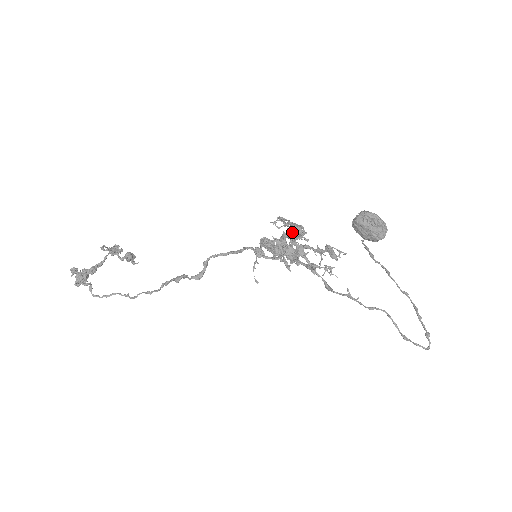
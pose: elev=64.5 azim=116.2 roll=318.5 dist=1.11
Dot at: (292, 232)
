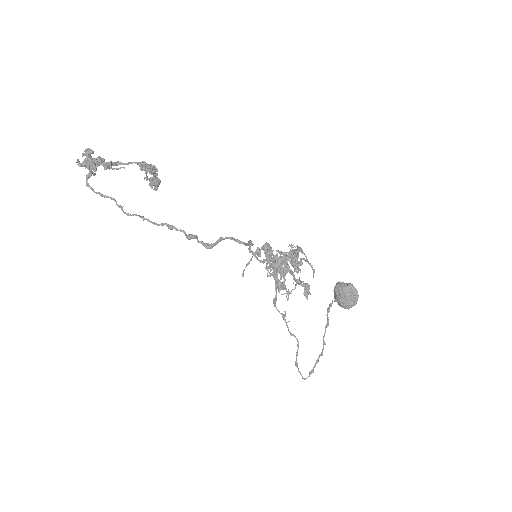
Dot at: (299, 263)
